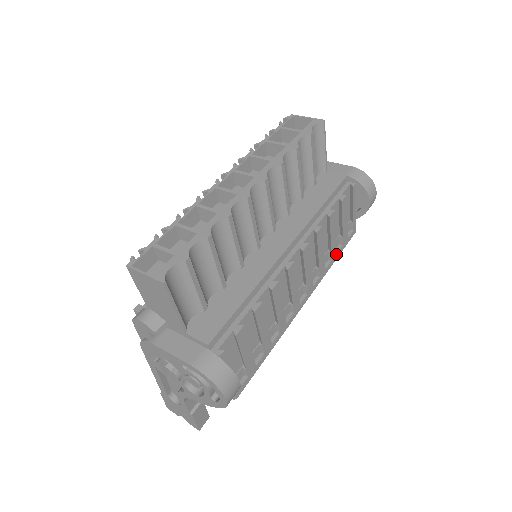
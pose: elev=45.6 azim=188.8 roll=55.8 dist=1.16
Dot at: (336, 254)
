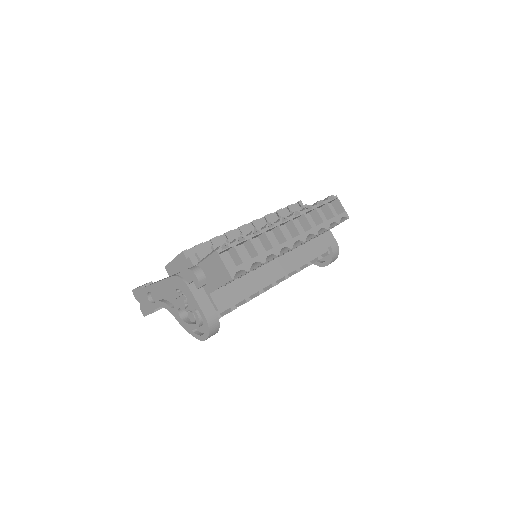
Dot at: occluded
